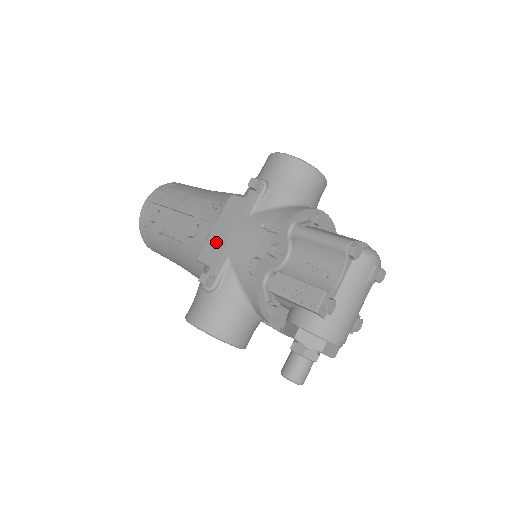
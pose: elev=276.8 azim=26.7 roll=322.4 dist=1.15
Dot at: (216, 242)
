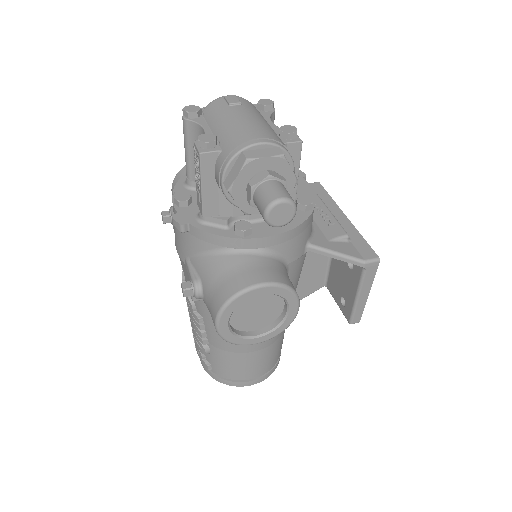
Dot at: (185, 272)
